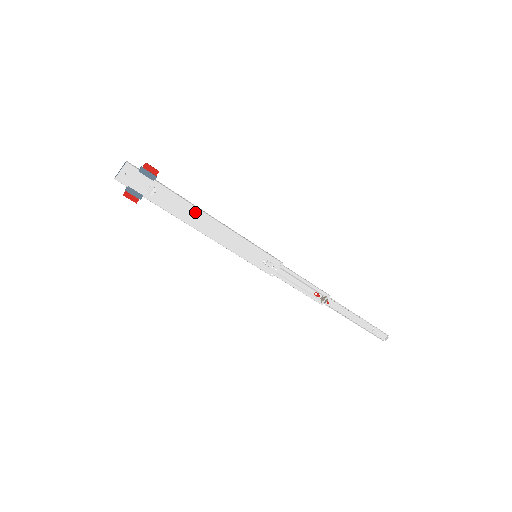
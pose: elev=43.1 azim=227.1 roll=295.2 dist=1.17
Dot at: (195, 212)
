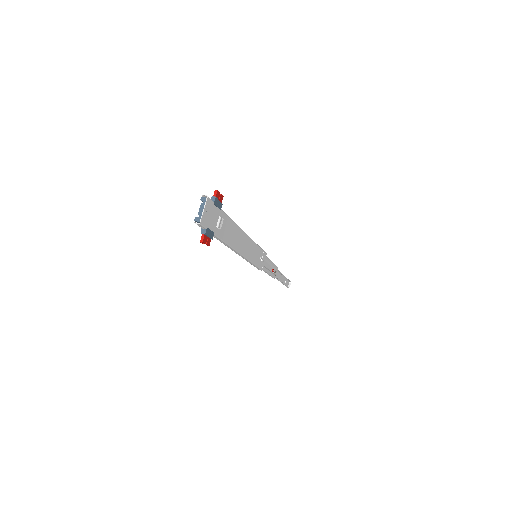
Dot at: (237, 232)
